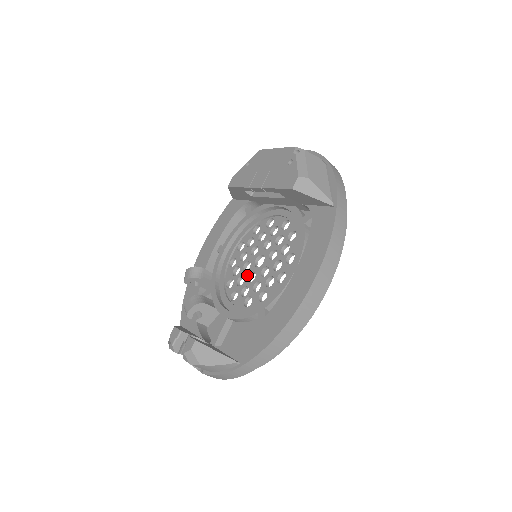
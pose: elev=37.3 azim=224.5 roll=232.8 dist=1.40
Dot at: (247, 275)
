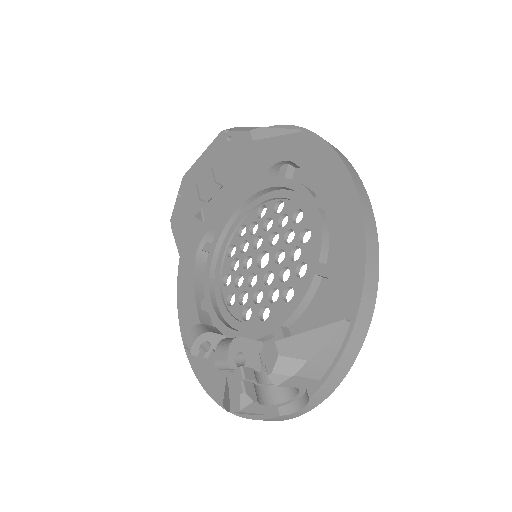
Dot at: (261, 283)
